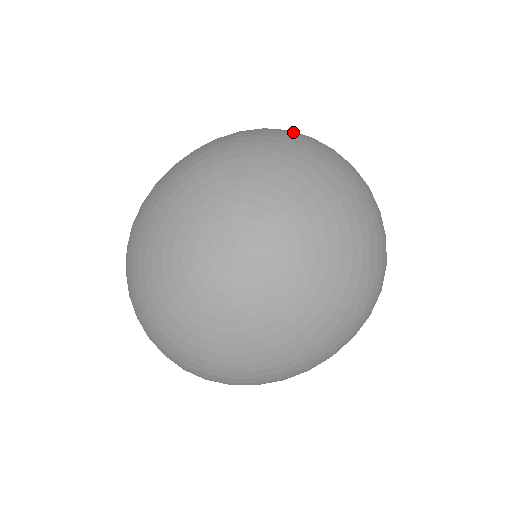
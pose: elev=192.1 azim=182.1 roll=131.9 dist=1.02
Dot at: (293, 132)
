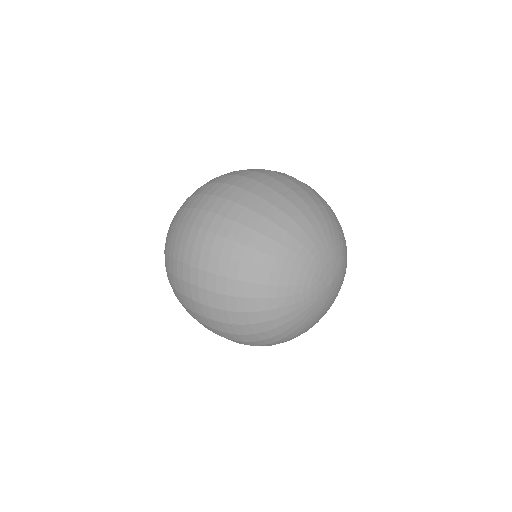
Dot at: (313, 189)
